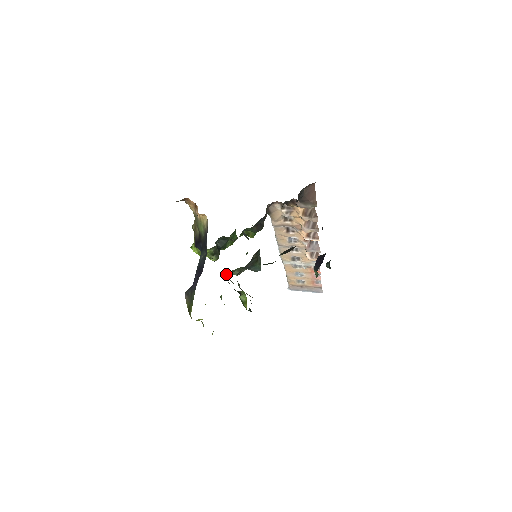
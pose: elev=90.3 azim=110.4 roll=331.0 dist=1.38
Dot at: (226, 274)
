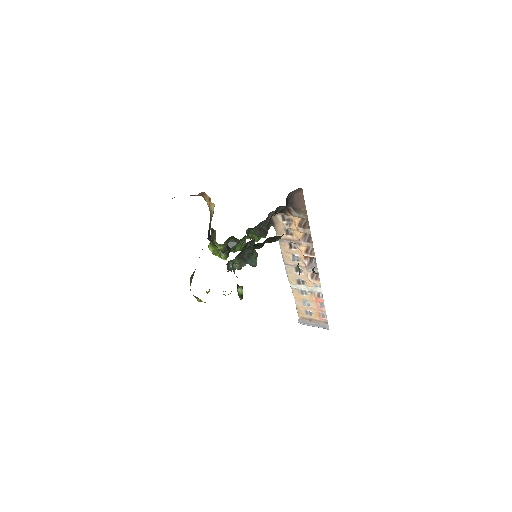
Dot at: occluded
